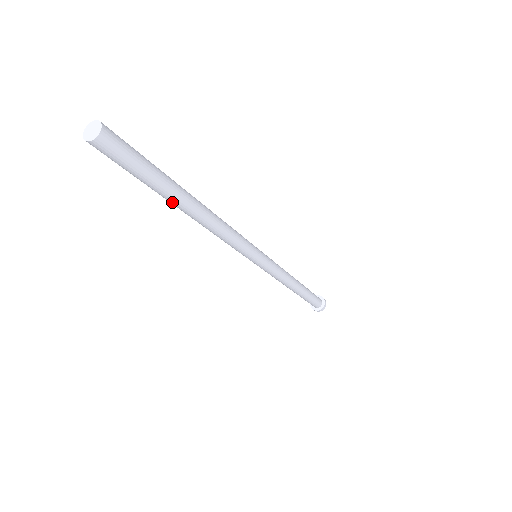
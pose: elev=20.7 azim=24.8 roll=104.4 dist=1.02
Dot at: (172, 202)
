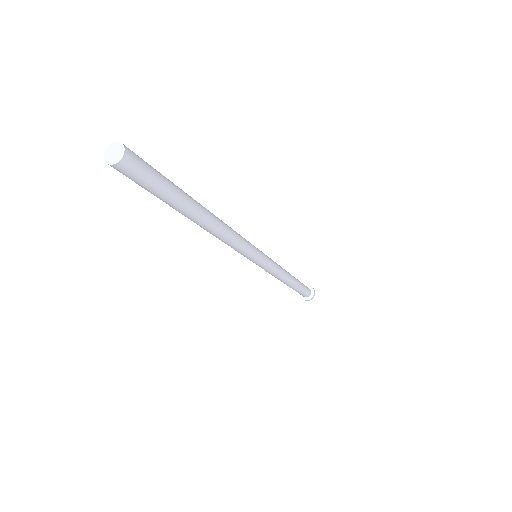
Dot at: (183, 214)
